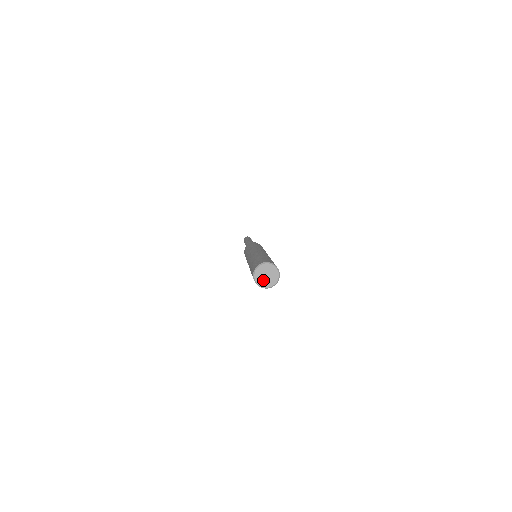
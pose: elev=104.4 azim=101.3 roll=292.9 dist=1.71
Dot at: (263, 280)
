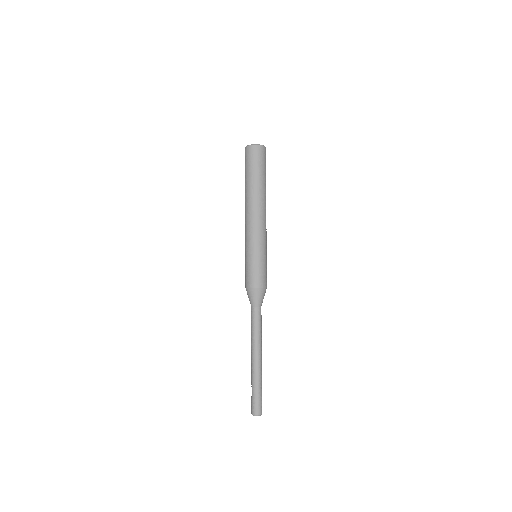
Dot at: occluded
